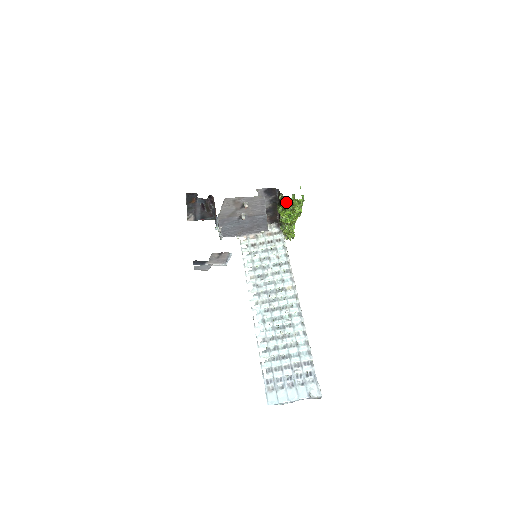
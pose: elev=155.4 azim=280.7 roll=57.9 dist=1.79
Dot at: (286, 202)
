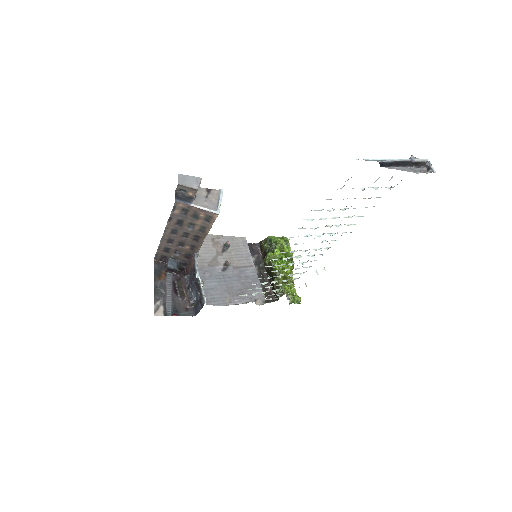
Dot at: (271, 242)
